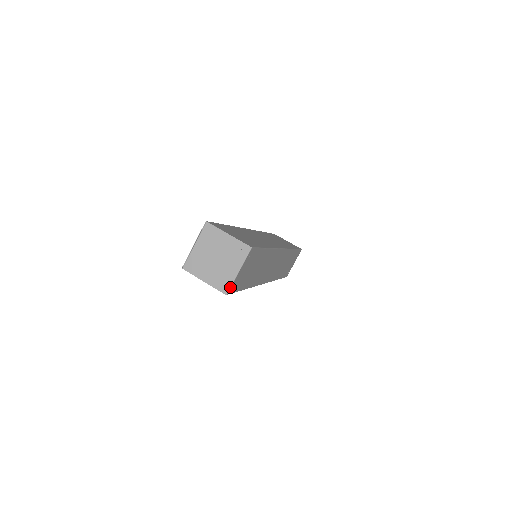
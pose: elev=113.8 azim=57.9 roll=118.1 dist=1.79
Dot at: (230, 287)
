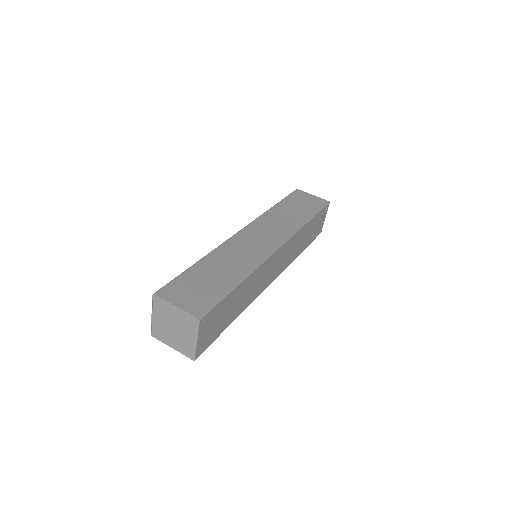
Dot at: (195, 354)
